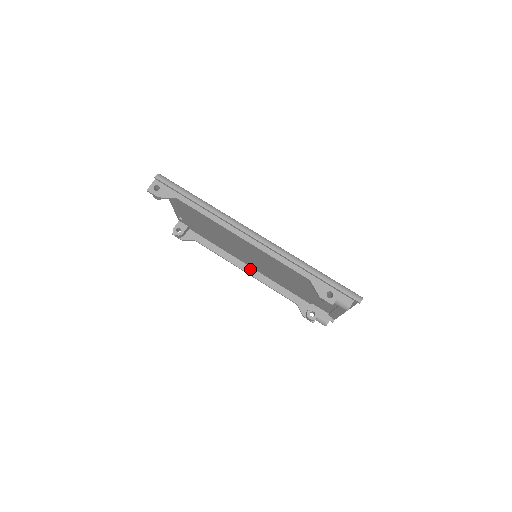
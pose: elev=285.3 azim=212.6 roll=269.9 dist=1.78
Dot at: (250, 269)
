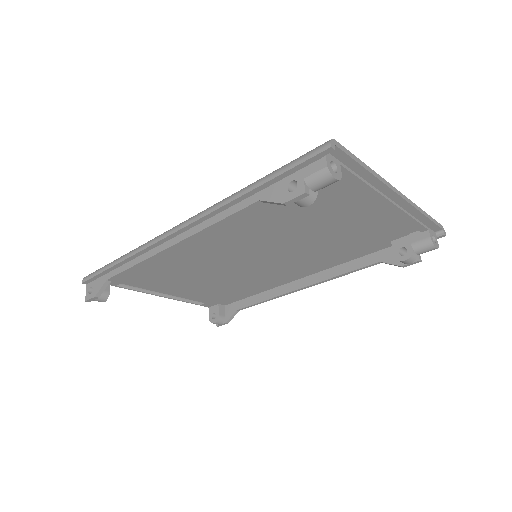
Dot at: (302, 281)
